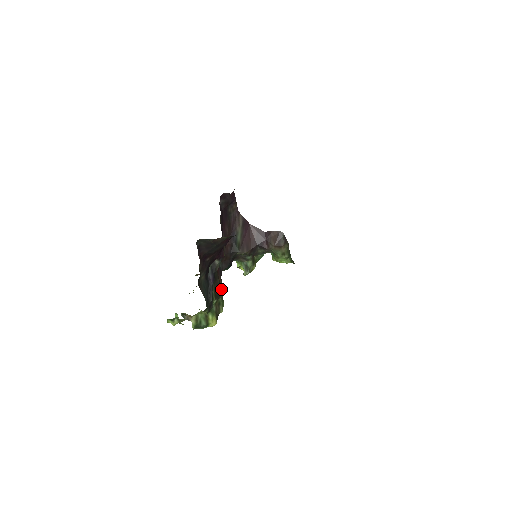
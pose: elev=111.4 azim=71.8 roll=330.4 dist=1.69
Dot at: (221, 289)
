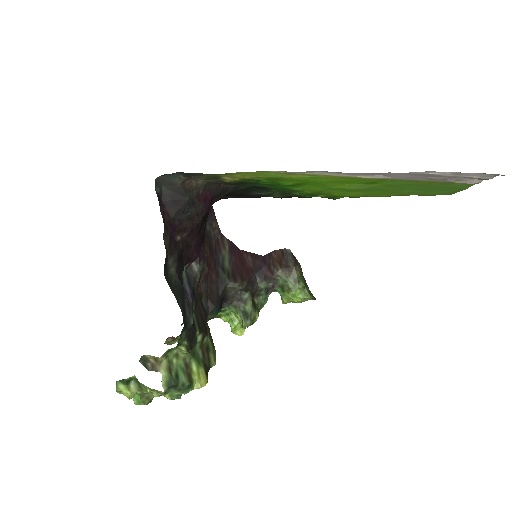
Dot at: occluded
